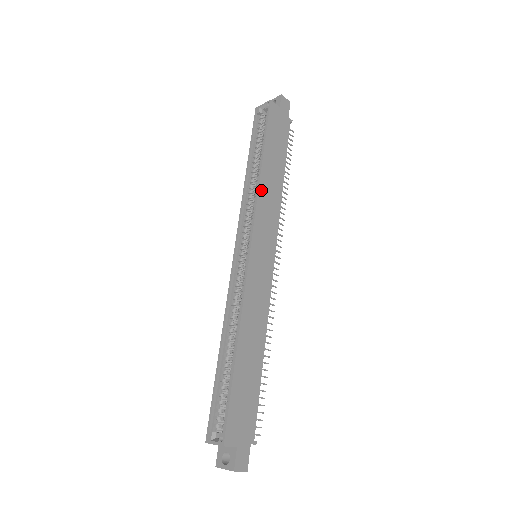
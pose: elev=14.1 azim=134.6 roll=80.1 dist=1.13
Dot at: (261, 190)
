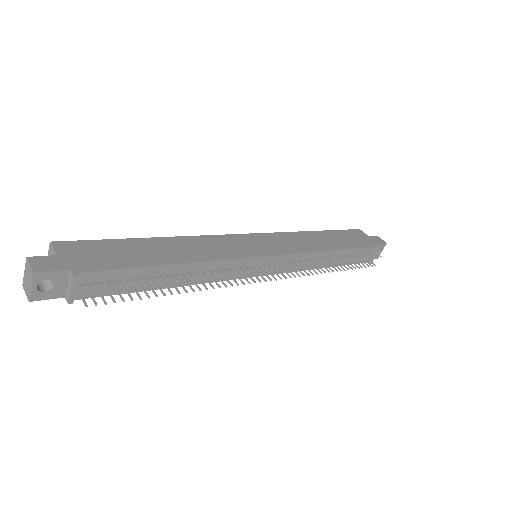
Dot at: (298, 234)
